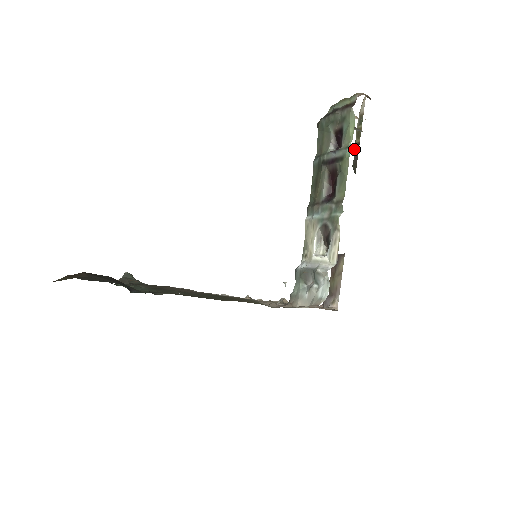
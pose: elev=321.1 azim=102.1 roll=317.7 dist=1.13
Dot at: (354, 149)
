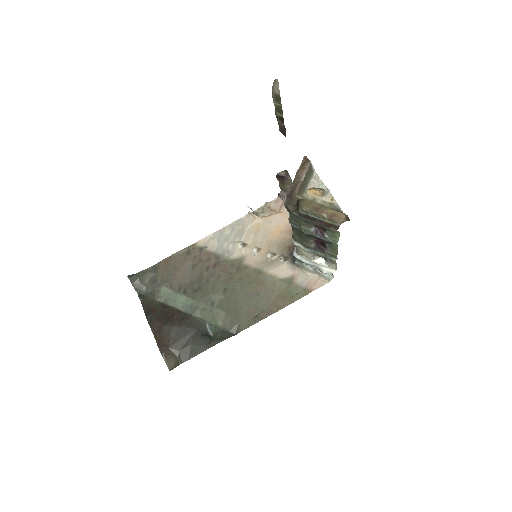
Dot at: occluded
